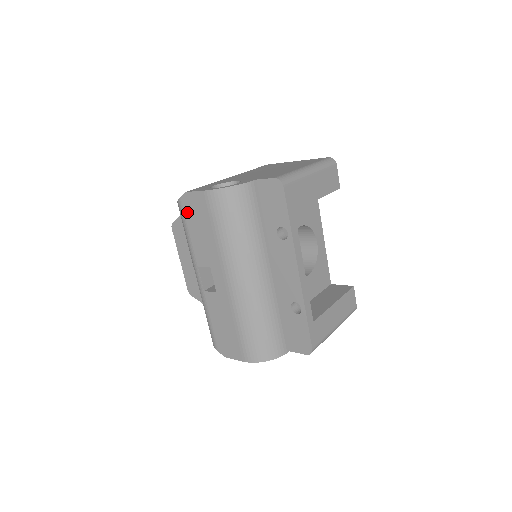
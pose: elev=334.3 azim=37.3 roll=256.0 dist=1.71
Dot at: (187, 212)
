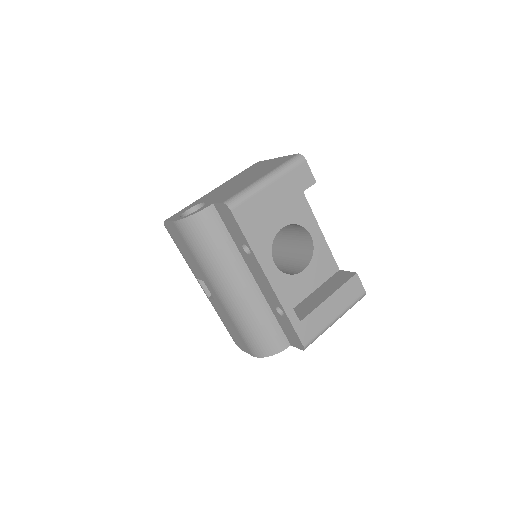
Dot at: (172, 236)
